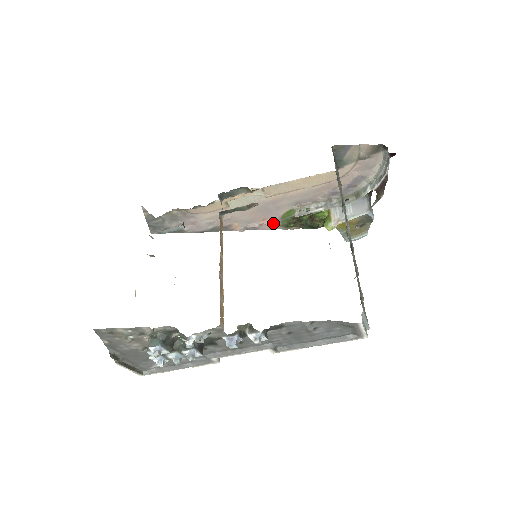
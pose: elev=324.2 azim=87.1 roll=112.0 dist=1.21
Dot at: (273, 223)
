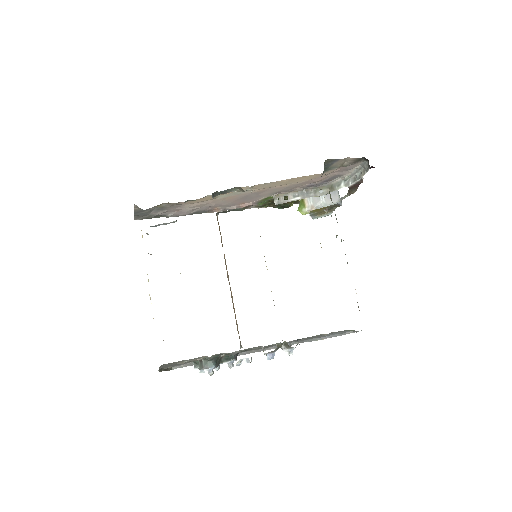
Dot at: occluded
